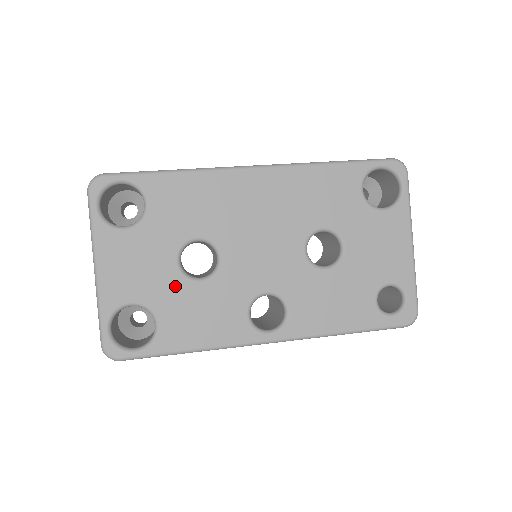
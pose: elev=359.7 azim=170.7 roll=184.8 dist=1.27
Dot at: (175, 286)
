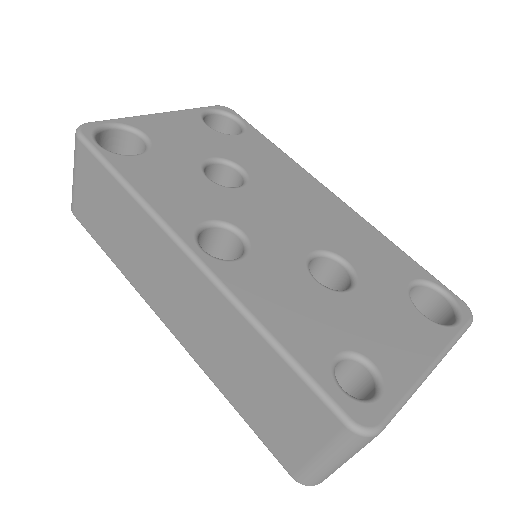
Dot at: (187, 161)
